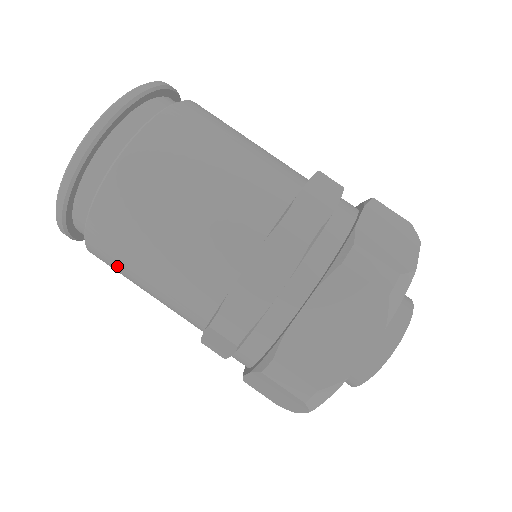
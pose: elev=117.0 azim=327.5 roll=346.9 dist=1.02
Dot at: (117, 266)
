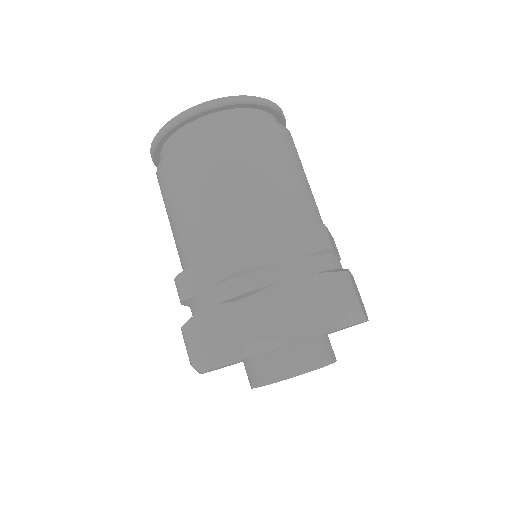
Dot at: occluded
